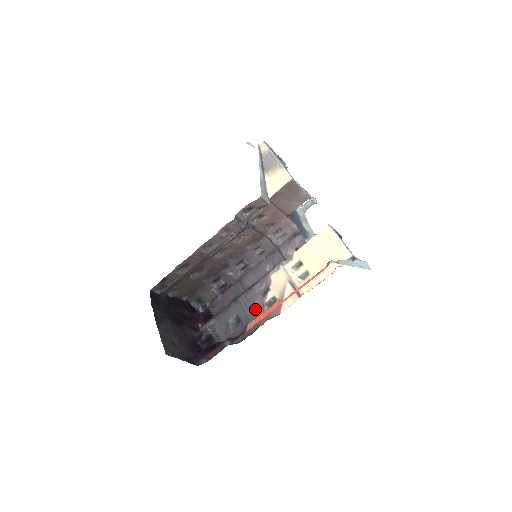
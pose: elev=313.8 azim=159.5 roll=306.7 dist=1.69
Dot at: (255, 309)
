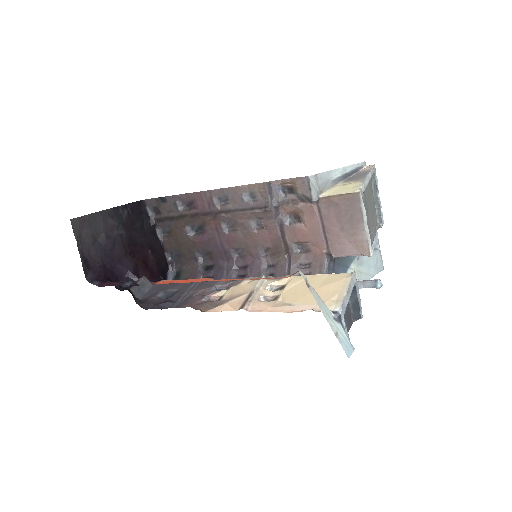
Dot at: (195, 294)
